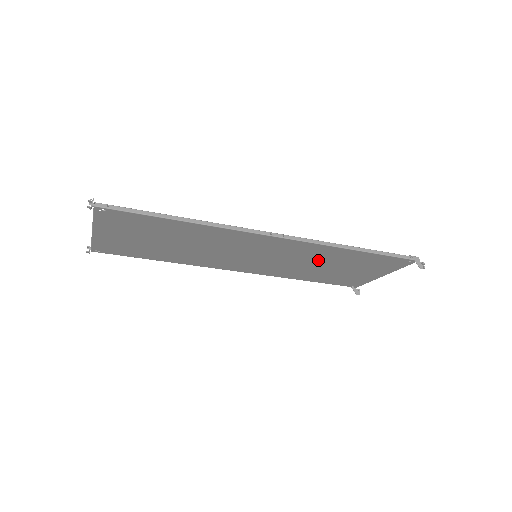
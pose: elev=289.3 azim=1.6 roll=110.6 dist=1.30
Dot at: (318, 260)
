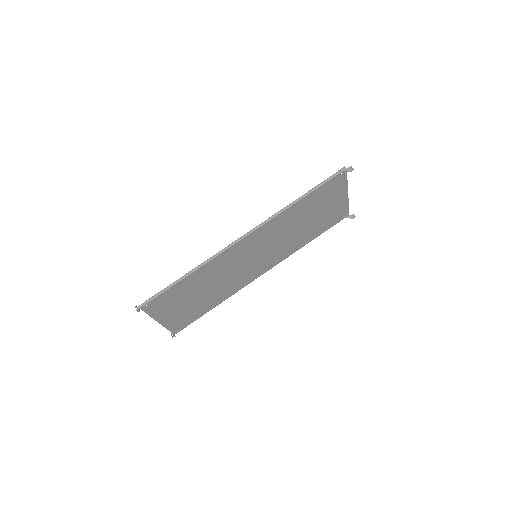
Dot at: (292, 225)
